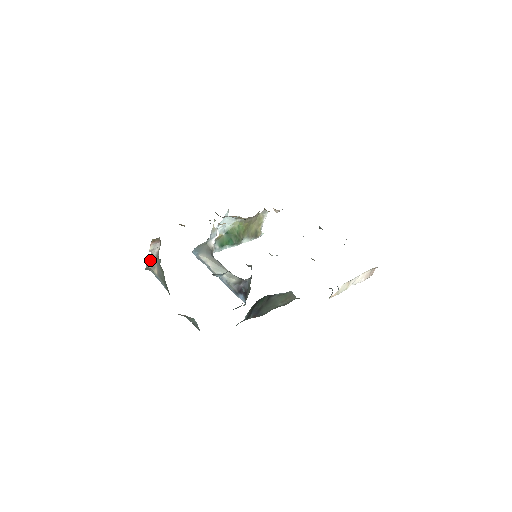
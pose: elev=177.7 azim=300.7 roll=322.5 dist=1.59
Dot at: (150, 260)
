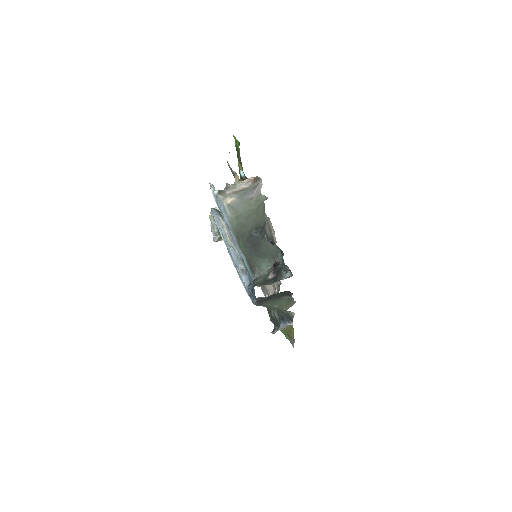
Dot at: (231, 188)
